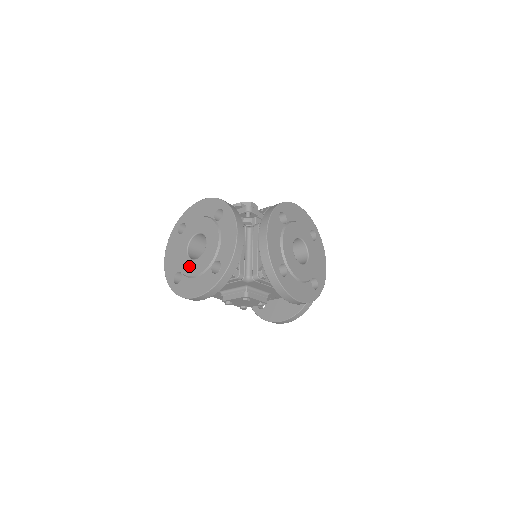
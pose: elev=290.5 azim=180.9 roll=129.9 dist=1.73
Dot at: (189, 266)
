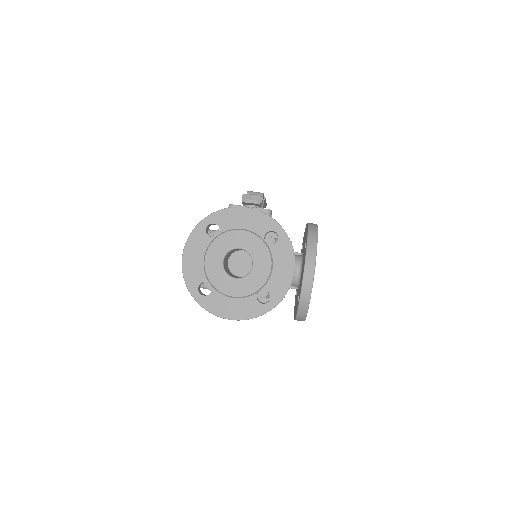
Dot at: (226, 283)
